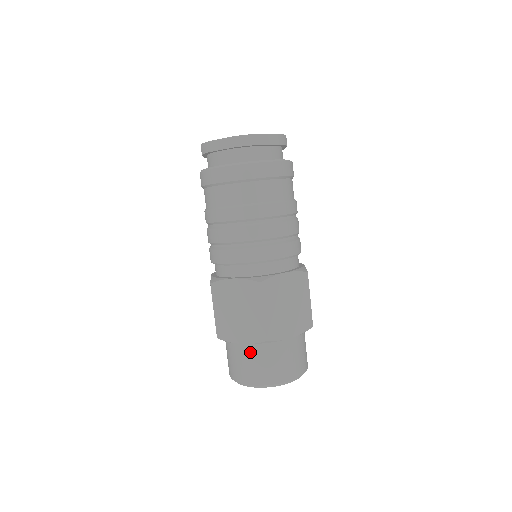
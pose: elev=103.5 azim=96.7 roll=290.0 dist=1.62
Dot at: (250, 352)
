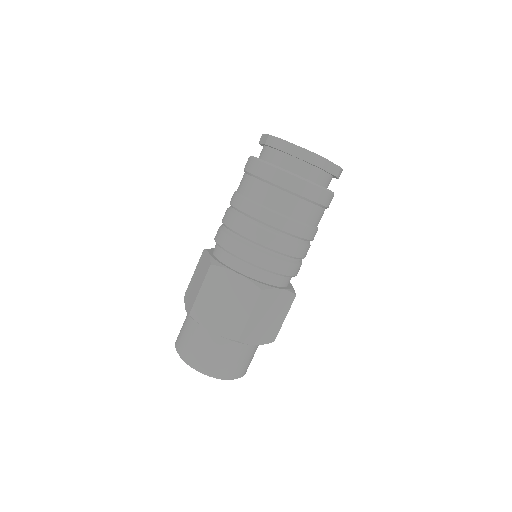
Dot at: (214, 341)
